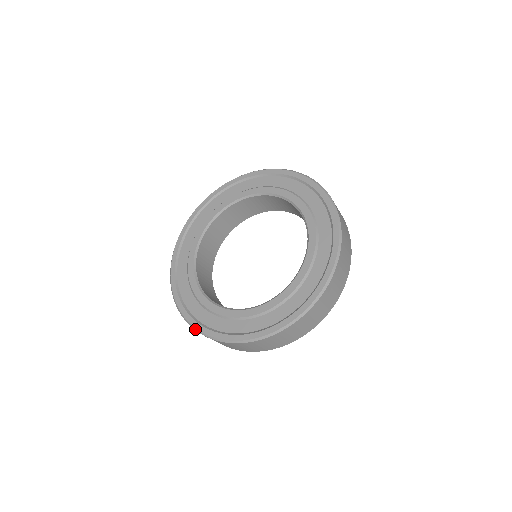
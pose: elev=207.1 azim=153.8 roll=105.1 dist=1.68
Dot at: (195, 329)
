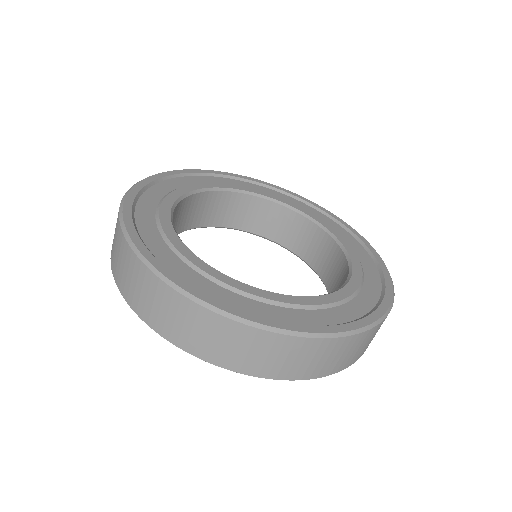
Dot at: (188, 294)
